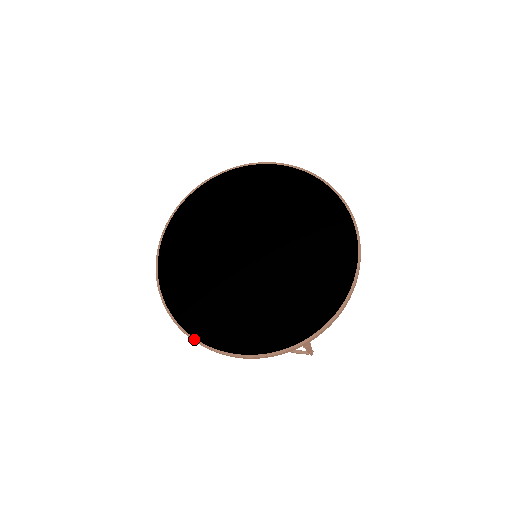
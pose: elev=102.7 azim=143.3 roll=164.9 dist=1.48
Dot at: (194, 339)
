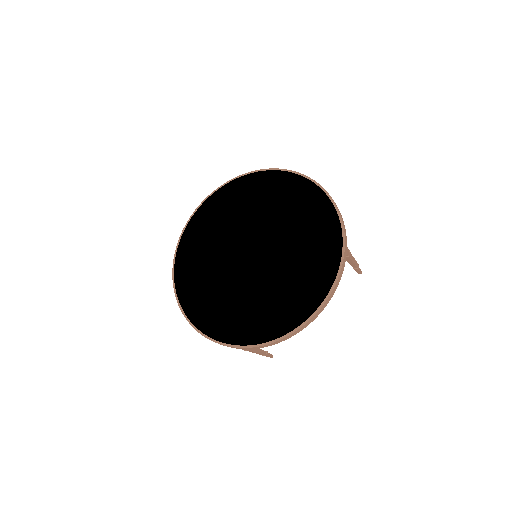
Dot at: (176, 296)
